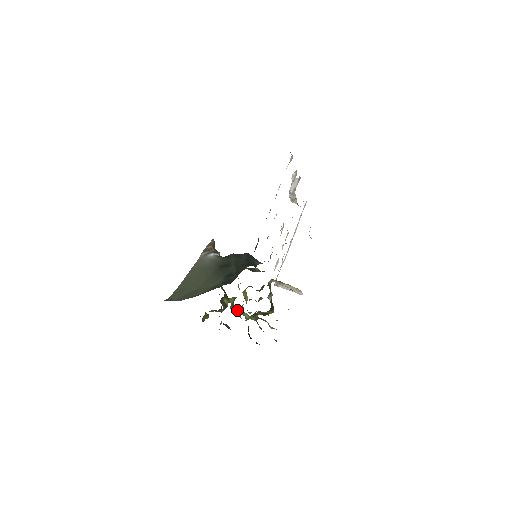
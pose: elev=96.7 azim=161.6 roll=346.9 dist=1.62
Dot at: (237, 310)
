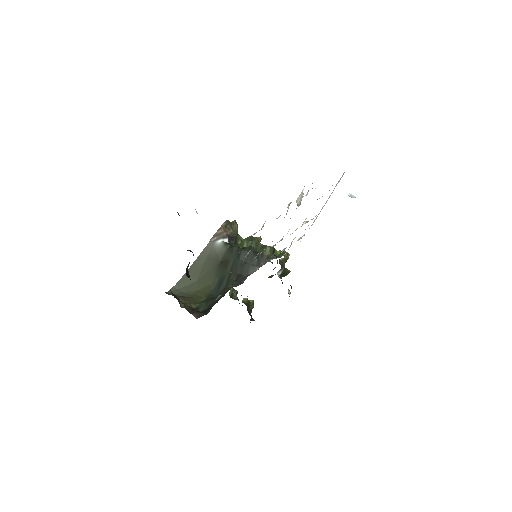
Dot at: occluded
